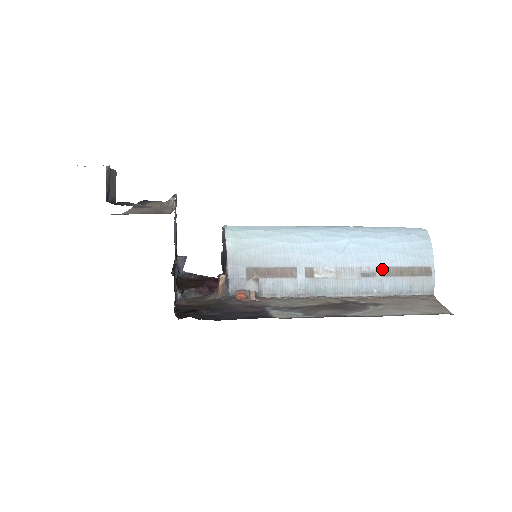
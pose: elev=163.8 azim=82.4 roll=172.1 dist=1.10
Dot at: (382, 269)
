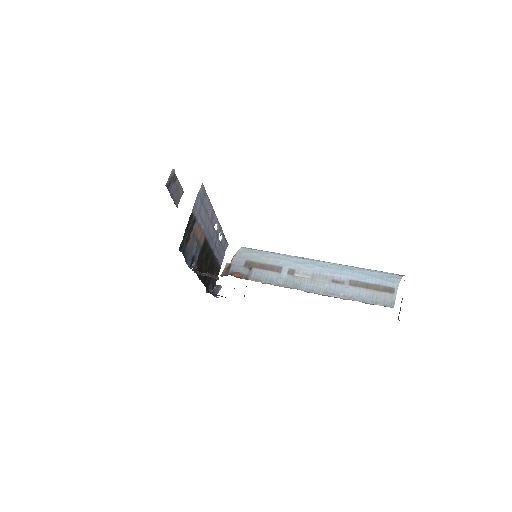
Dot at: (351, 281)
